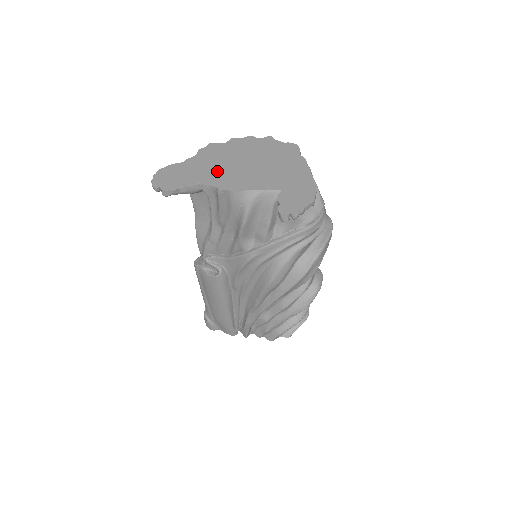
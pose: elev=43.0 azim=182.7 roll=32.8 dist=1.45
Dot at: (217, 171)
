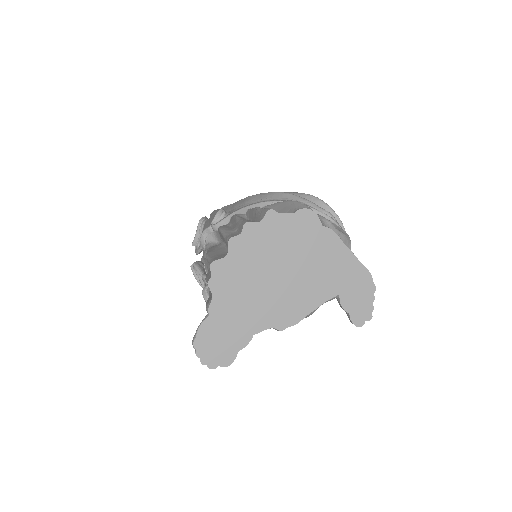
Dot at: (257, 307)
